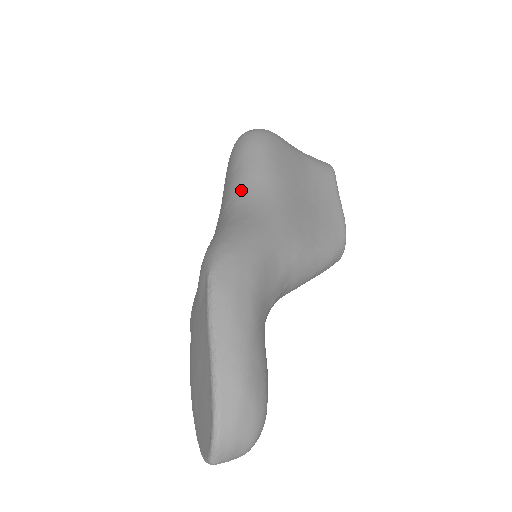
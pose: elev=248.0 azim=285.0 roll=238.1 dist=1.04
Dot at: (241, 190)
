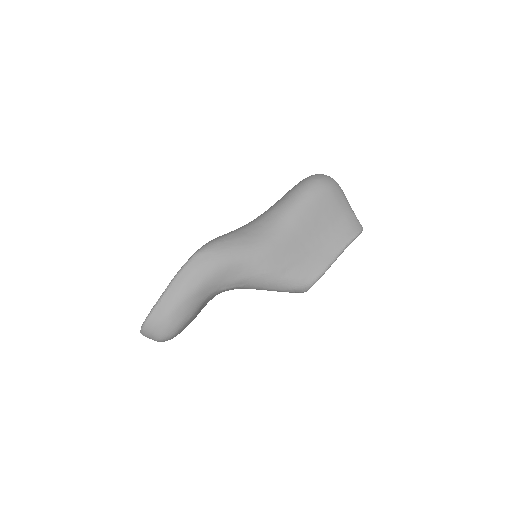
Dot at: (269, 215)
